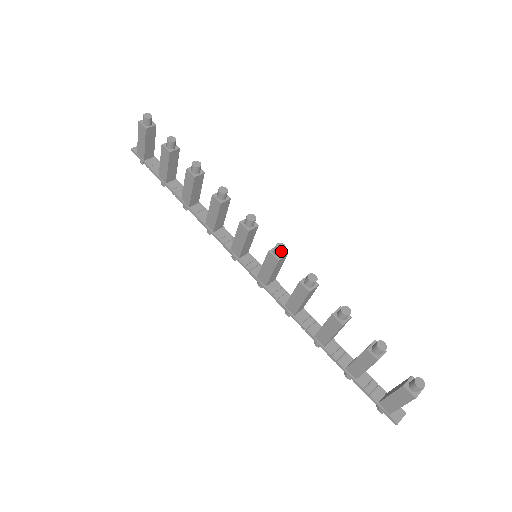
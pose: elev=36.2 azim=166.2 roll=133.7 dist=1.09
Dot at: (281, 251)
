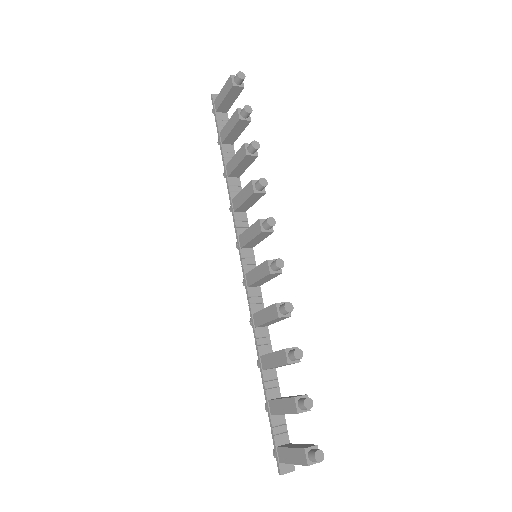
Dot at: (277, 267)
